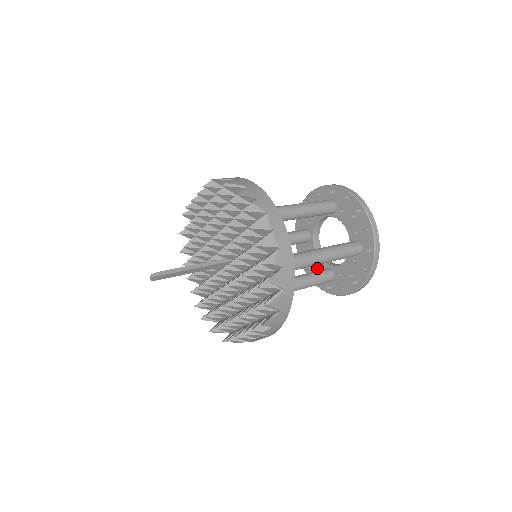
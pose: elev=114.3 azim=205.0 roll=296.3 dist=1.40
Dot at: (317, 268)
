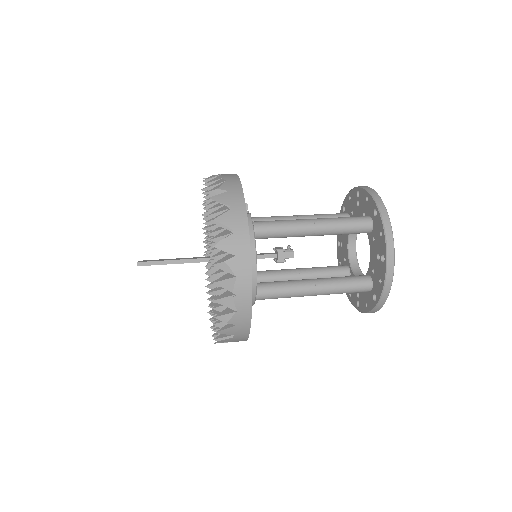
Dot at: (343, 255)
